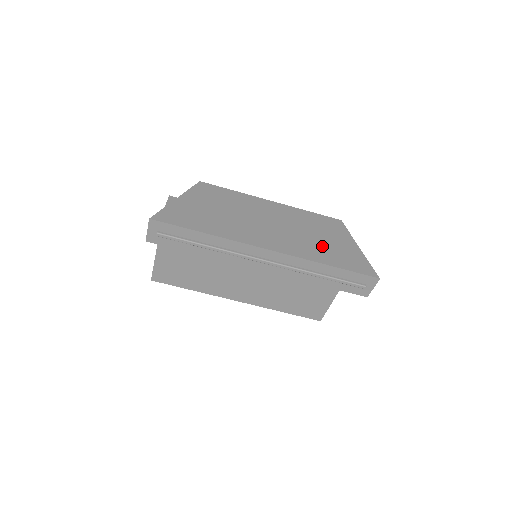
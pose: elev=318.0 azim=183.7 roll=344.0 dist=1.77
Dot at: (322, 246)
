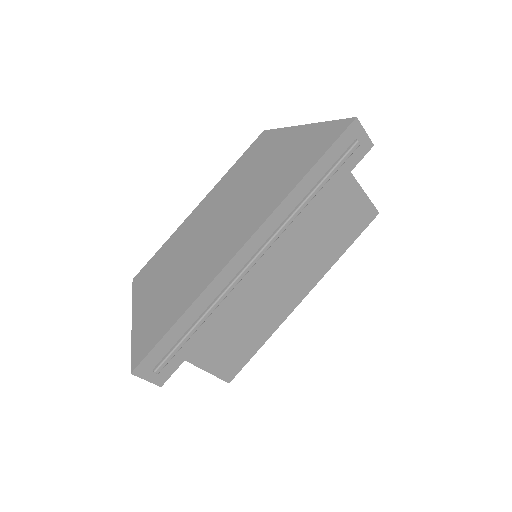
Dot at: (277, 173)
